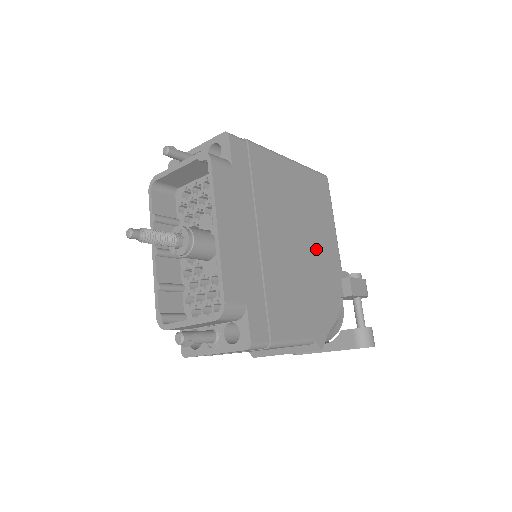
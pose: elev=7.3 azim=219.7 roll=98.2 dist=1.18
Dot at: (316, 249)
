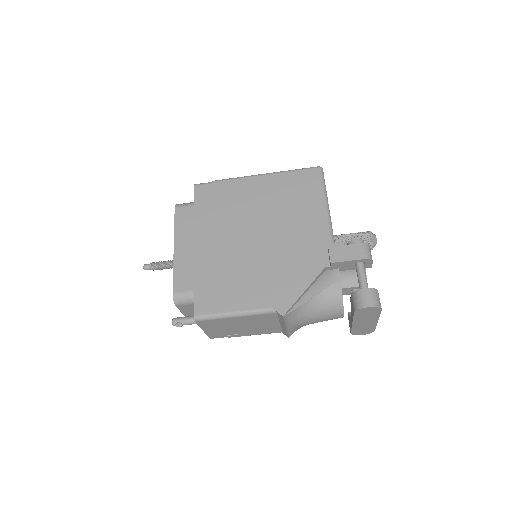
Dot at: (289, 234)
